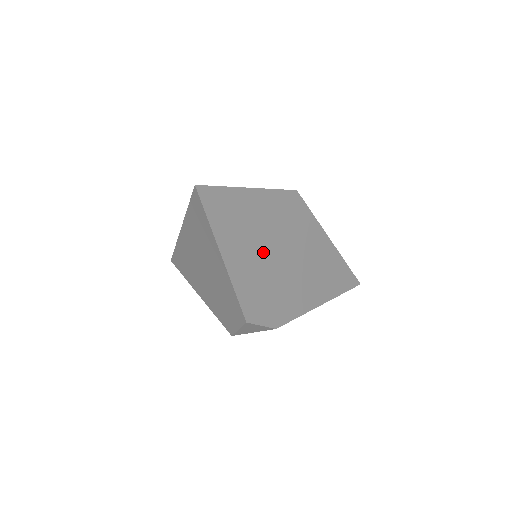
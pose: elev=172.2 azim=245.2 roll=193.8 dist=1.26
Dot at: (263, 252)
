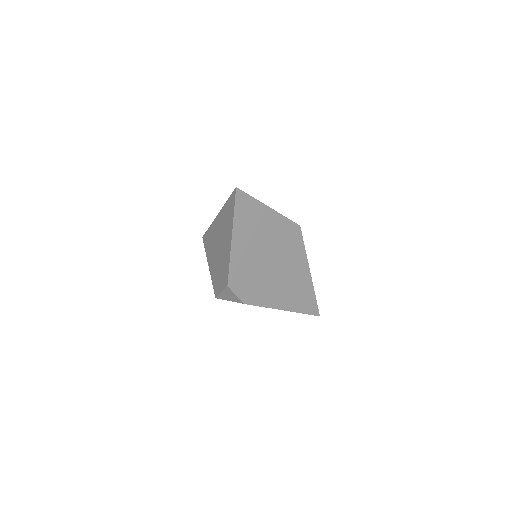
Dot at: (259, 250)
